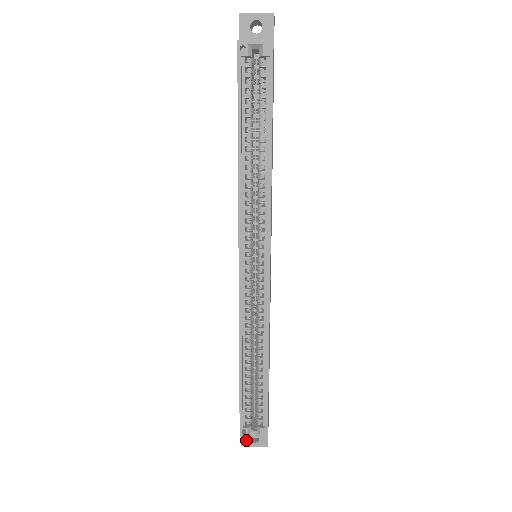
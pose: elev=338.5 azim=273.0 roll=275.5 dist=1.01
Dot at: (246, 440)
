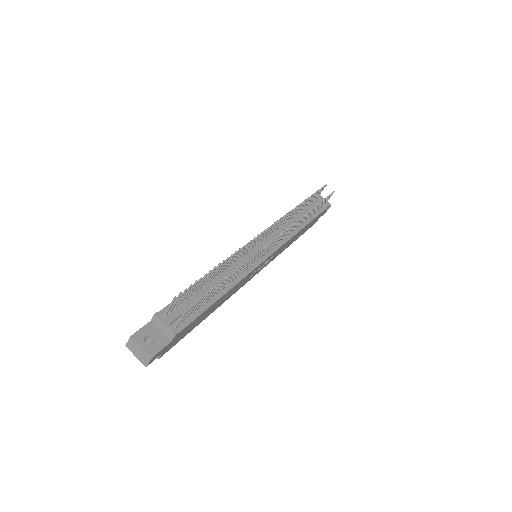
Dot at: occluded
